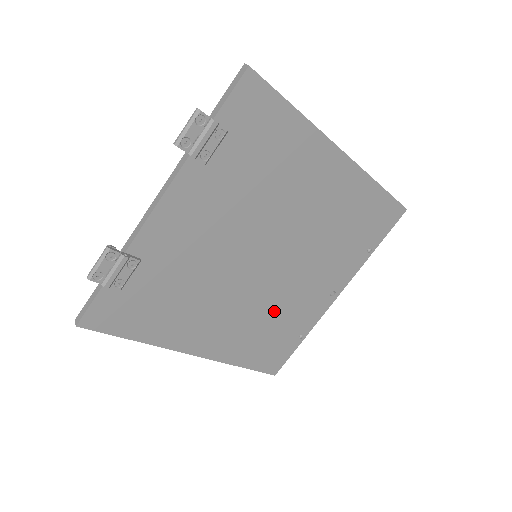
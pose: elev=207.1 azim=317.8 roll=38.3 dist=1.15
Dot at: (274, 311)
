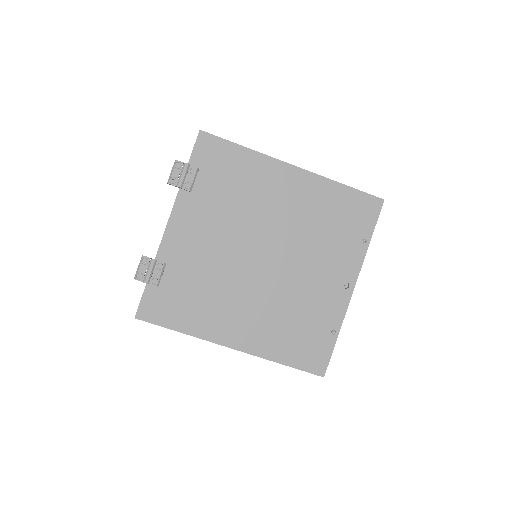
Dot at: (292, 305)
